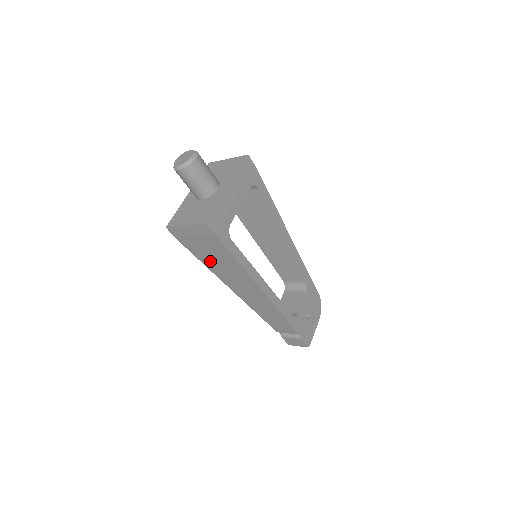
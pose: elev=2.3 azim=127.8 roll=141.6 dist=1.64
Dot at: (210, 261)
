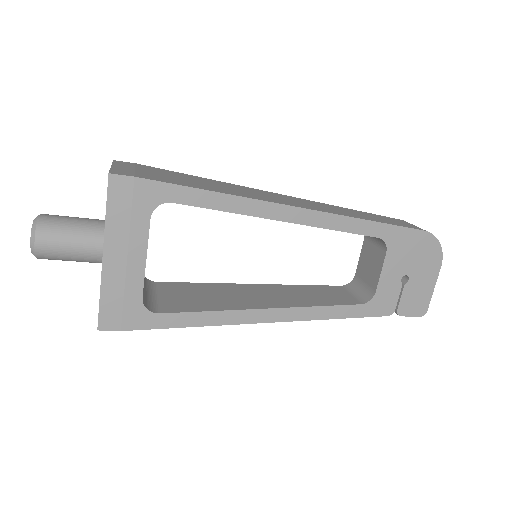
Dot at: occluded
